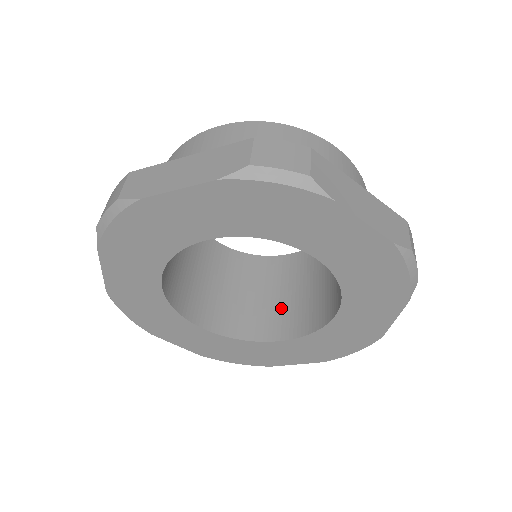
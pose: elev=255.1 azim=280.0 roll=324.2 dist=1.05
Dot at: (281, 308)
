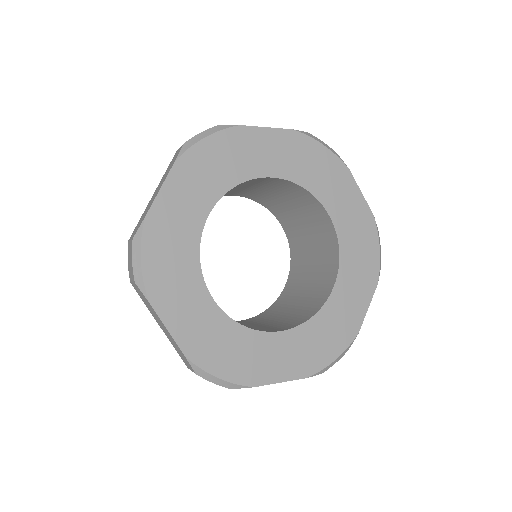
Dot at: (313, 288)
